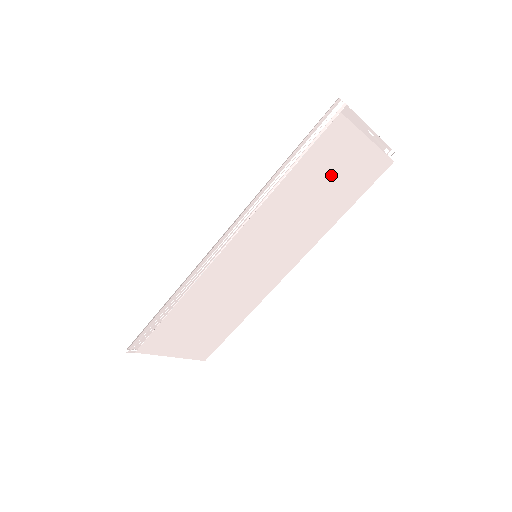
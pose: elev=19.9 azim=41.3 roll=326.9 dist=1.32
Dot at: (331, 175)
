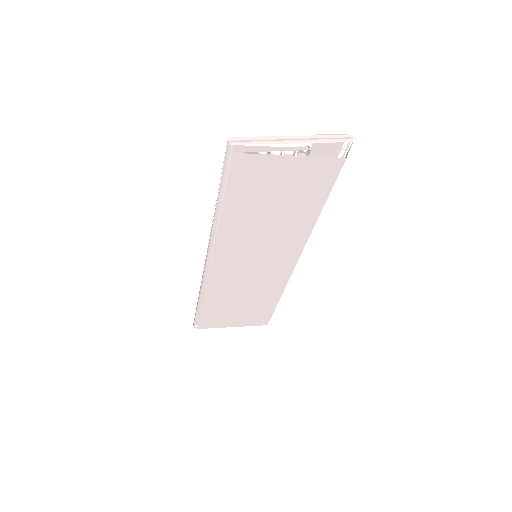
Dot at: (273, 193)
